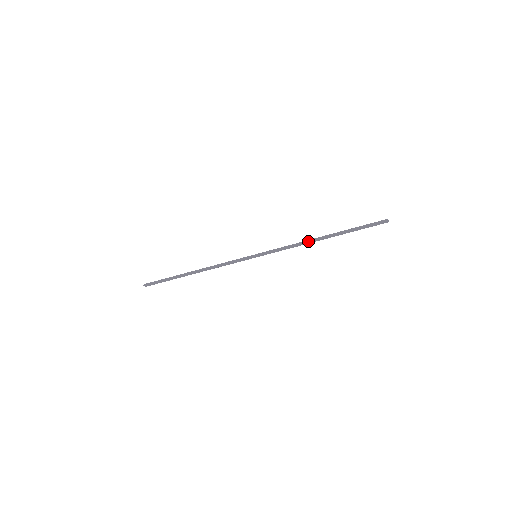
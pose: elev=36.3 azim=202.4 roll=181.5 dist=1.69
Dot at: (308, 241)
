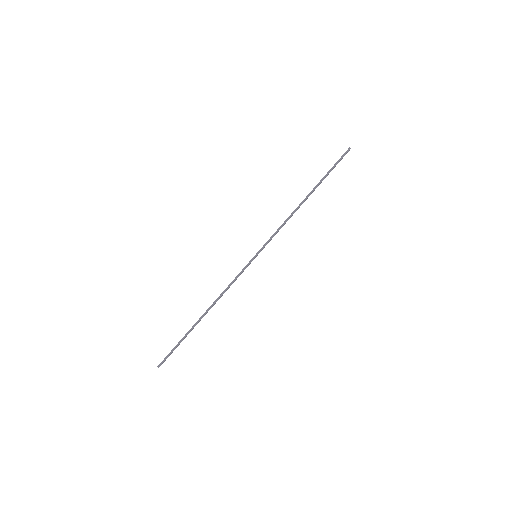
Dot at: (296, 210)
